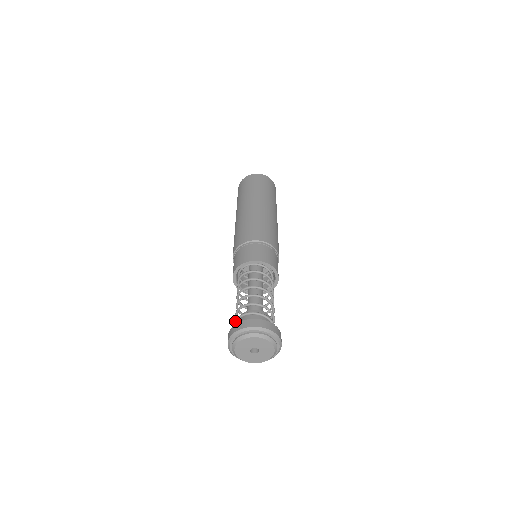
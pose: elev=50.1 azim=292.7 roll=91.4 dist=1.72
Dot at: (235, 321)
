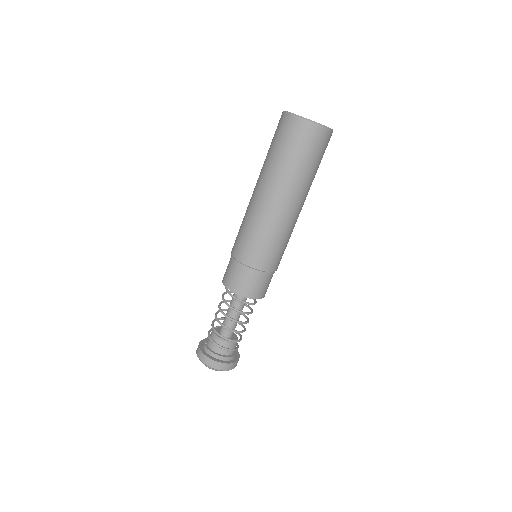
Dot at: (213, 343)
